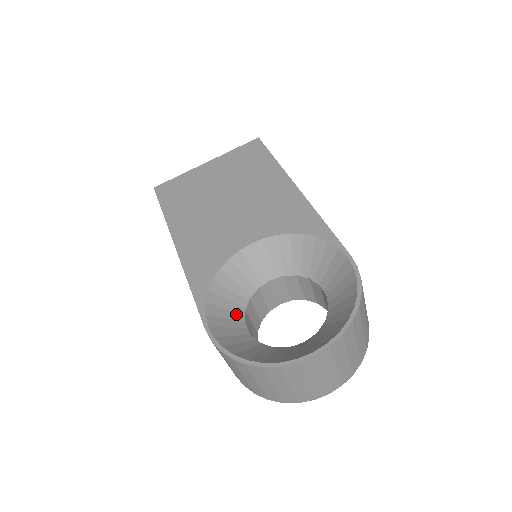
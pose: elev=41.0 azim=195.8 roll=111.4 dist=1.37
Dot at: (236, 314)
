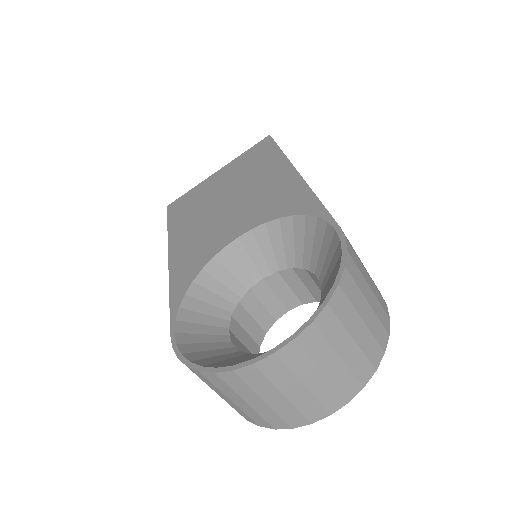
Dot at: (218, 320)
